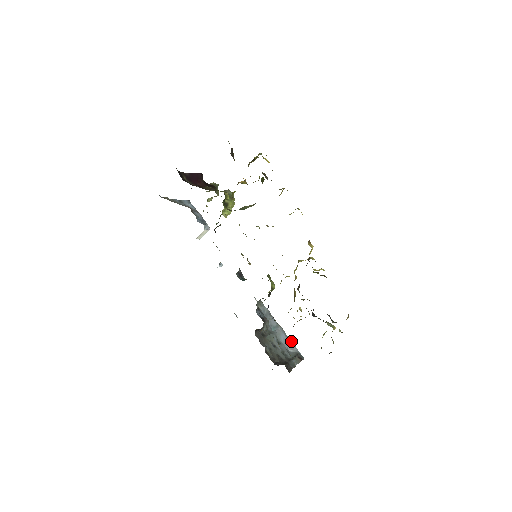
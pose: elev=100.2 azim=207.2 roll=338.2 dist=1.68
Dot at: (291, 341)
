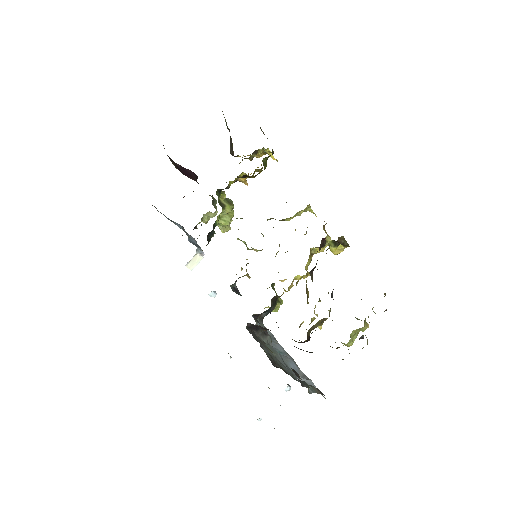
Dot at: occluded
